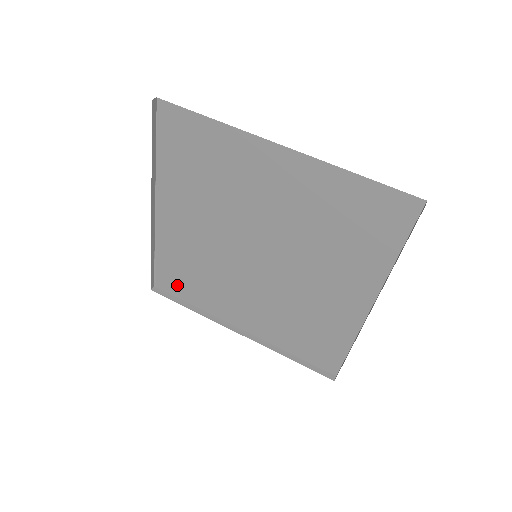
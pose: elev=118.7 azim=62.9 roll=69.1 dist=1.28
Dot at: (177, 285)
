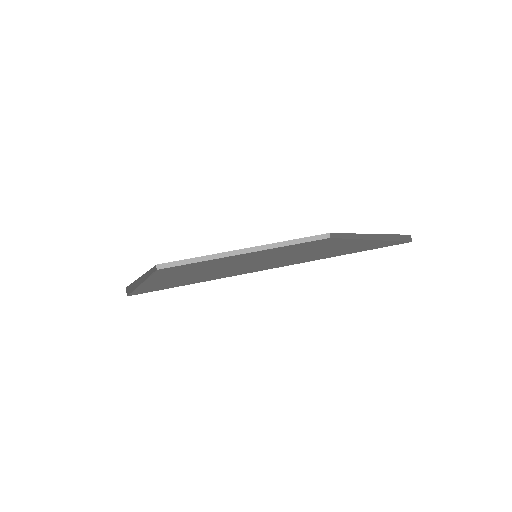
Dot at: occluded
